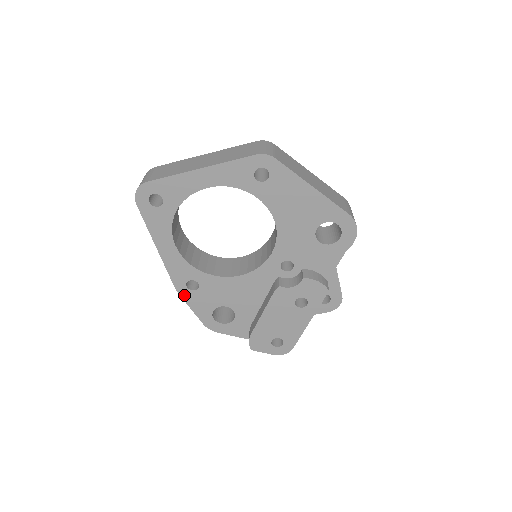
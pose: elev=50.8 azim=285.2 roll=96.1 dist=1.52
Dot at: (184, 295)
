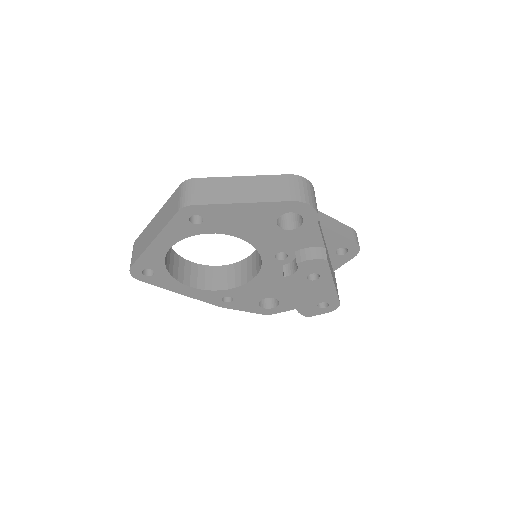
Dot at: (228, 307)
